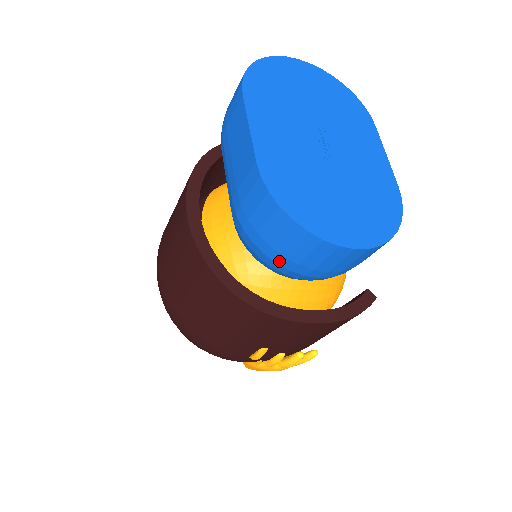
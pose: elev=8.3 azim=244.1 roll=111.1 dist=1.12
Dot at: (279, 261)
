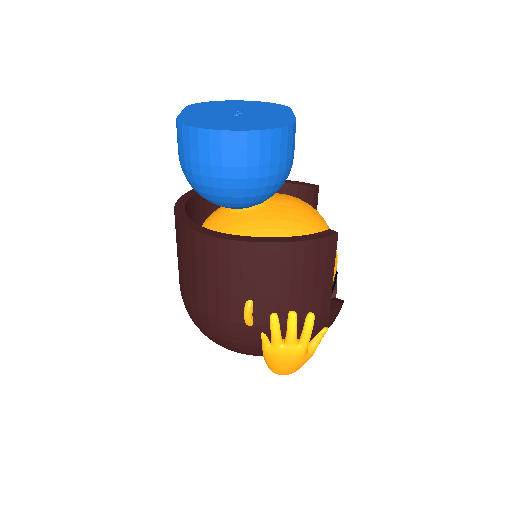
Dot at: (200, 171)
